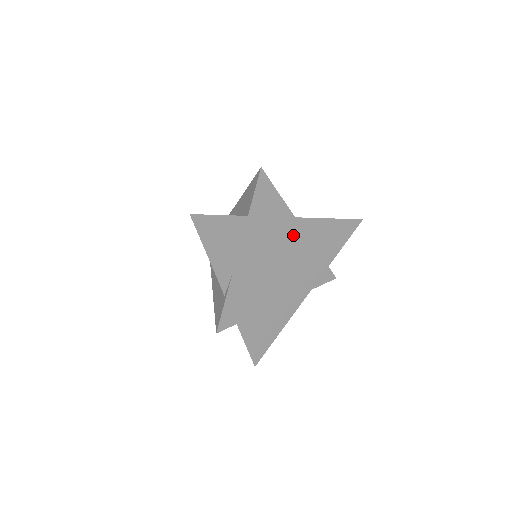
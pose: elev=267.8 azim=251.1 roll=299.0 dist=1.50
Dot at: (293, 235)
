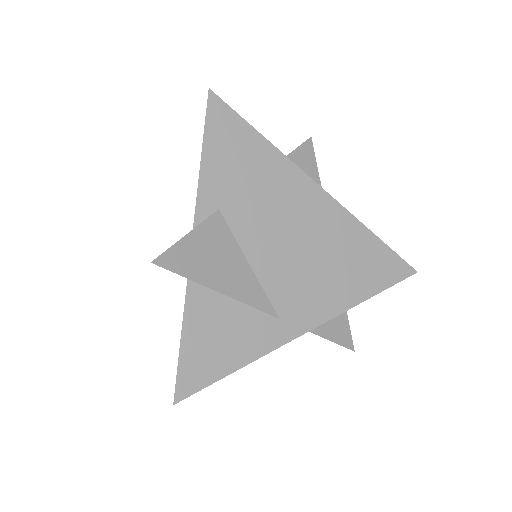
Dot at: (321, 219)
